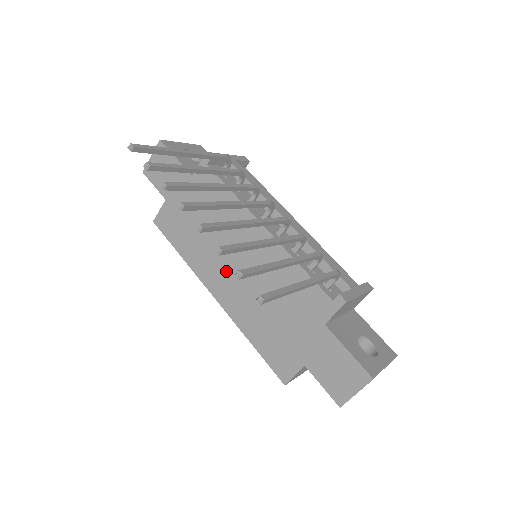
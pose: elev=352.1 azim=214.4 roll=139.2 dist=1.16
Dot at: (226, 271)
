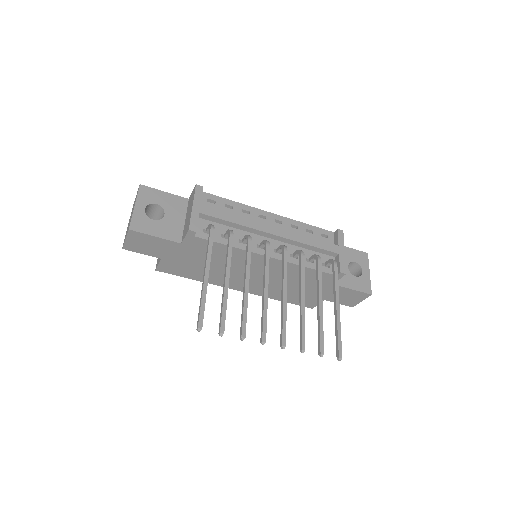
Dot at: occluded
